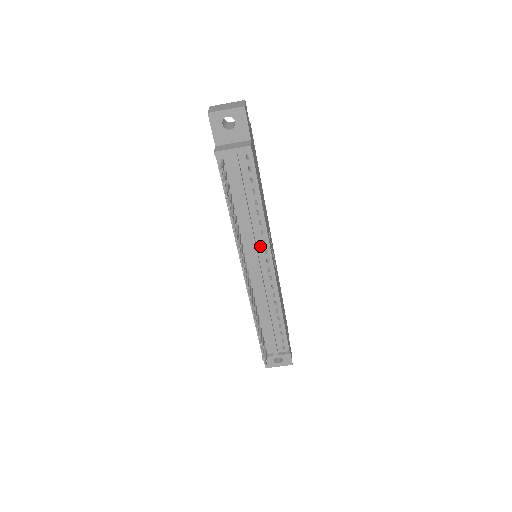
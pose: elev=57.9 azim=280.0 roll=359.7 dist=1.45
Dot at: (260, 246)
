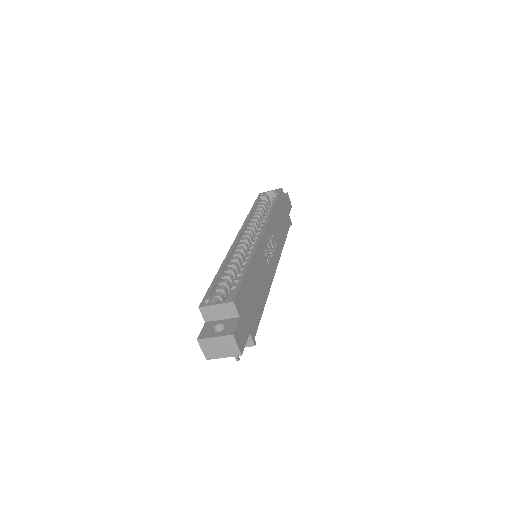
Dot at: occluded
